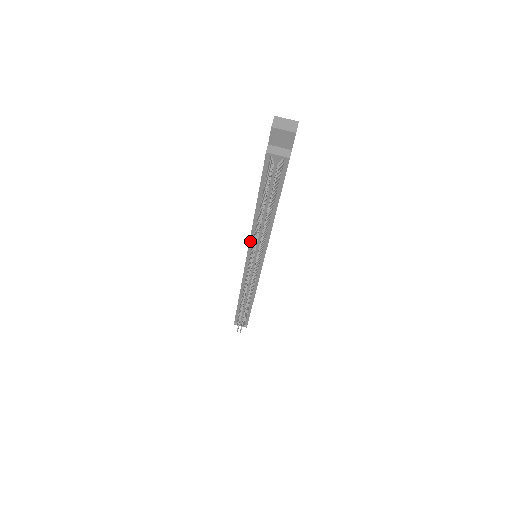
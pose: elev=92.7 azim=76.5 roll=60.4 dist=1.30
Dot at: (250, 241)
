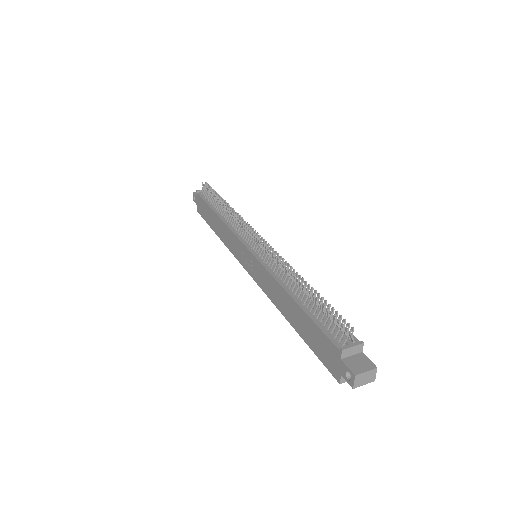
Dot at: (233, 232)
